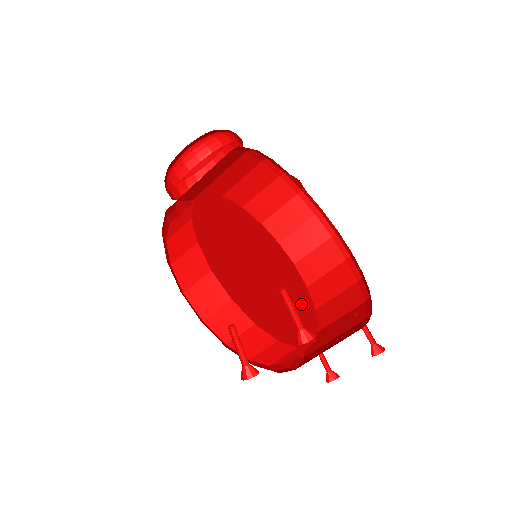
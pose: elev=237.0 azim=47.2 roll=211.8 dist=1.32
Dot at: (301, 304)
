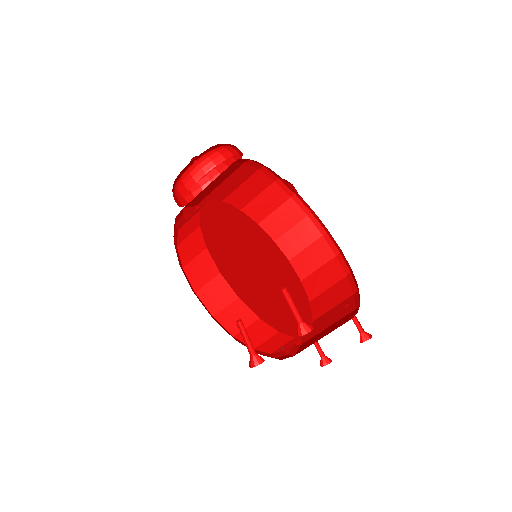
Dot at: (297, 298)
